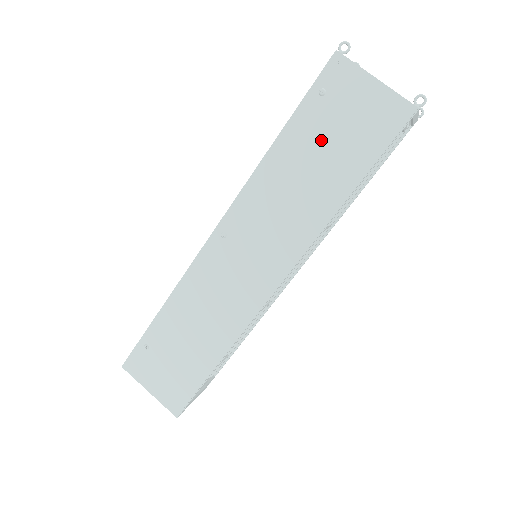
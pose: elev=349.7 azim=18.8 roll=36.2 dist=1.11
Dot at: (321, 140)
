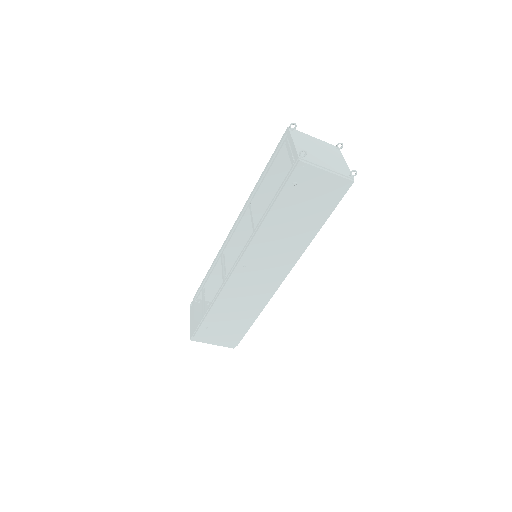
Dot at: (298, 207)
